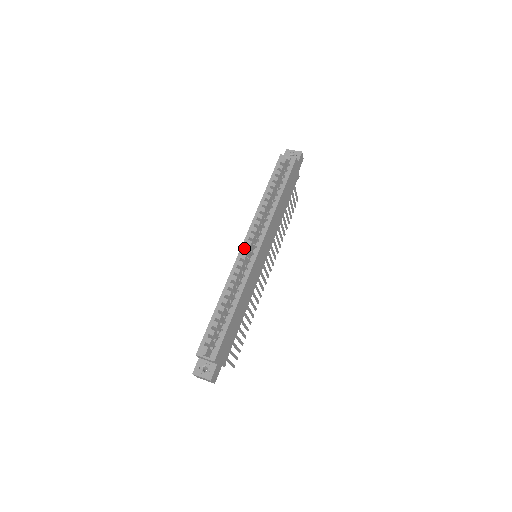
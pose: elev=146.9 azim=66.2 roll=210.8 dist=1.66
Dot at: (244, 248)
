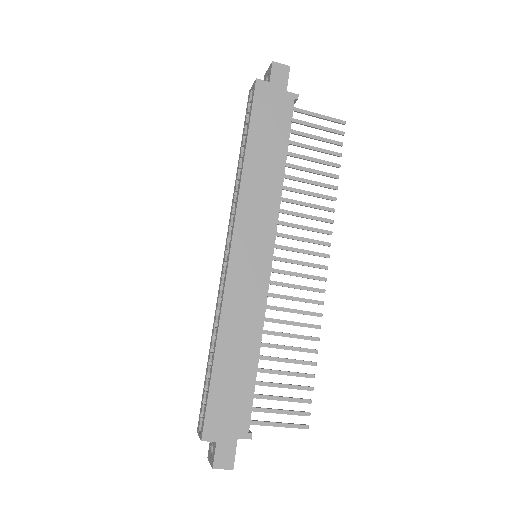
Dot at: (224, 257)
